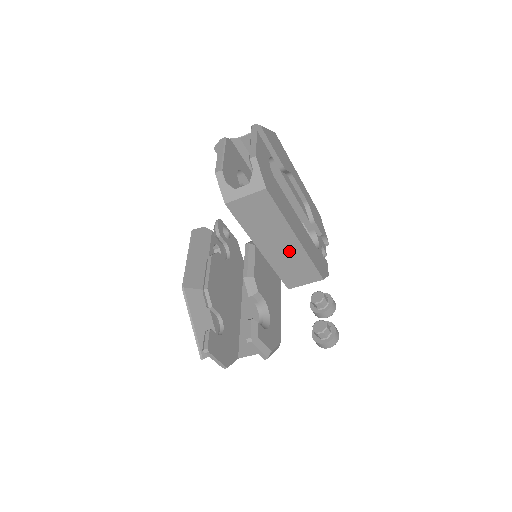
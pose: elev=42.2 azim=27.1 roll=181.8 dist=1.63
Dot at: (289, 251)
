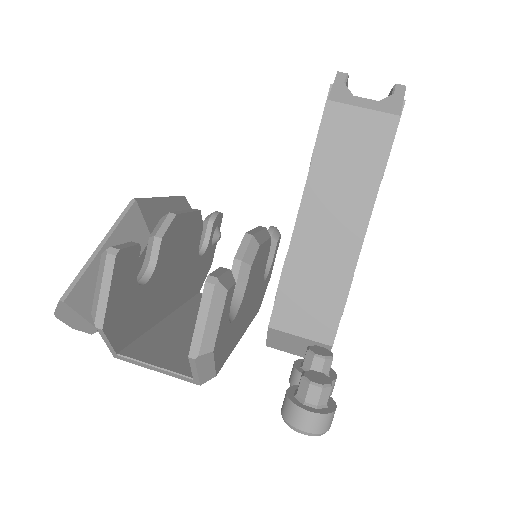
Dot at: (334, 251)
